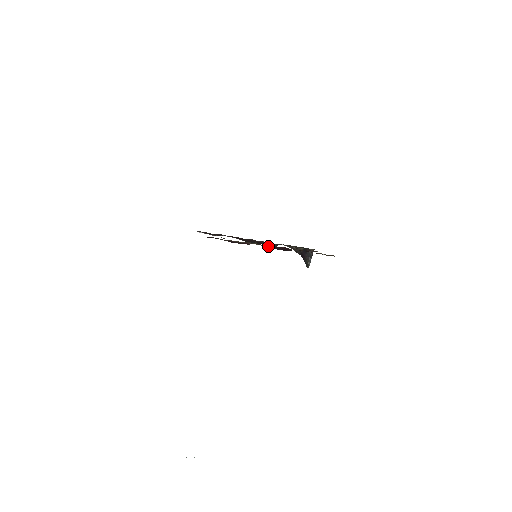
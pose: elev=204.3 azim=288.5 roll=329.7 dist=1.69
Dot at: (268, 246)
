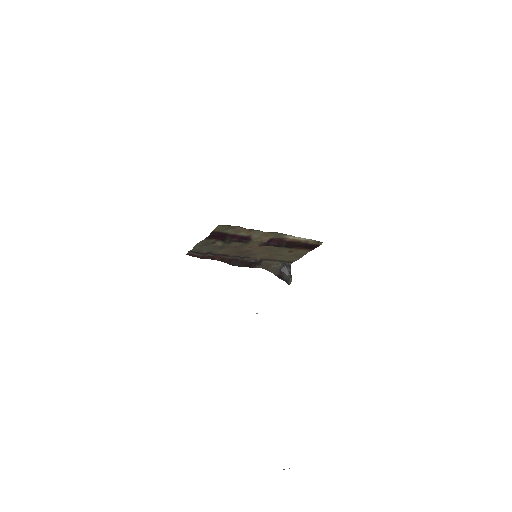
Dot at: (267, 239)
